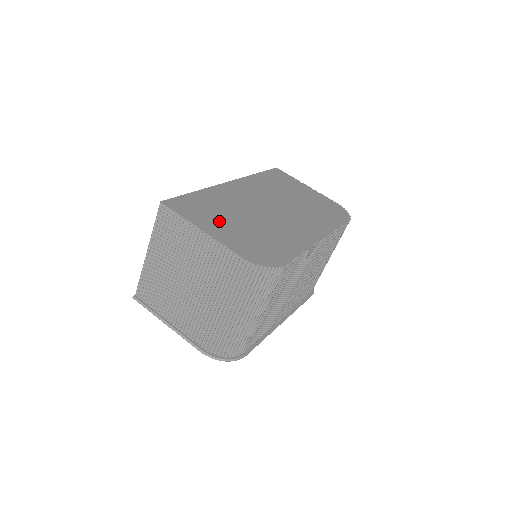
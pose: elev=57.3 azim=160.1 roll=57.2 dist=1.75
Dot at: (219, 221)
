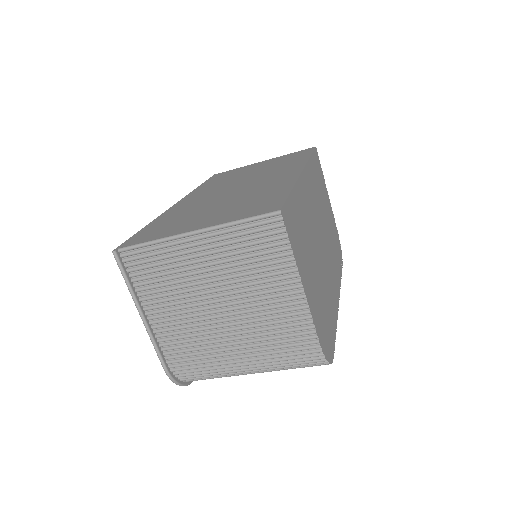
Dot at: (307, 264)
